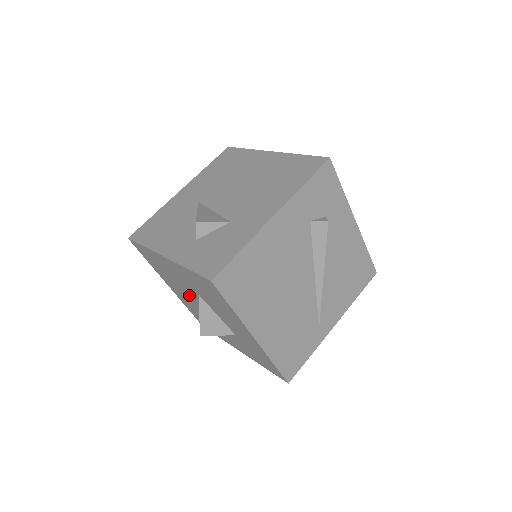
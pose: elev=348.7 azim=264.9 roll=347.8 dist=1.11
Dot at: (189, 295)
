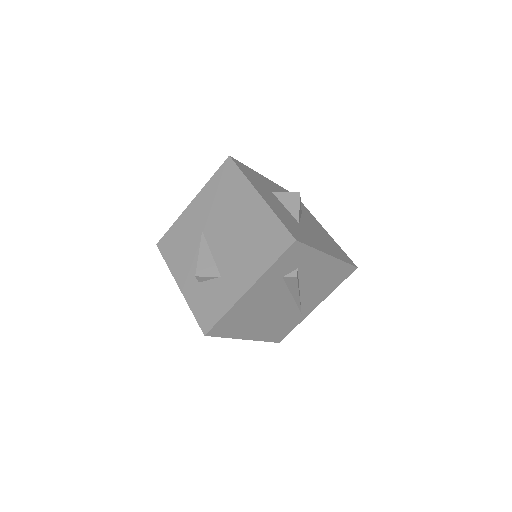
Dot at: occluded
